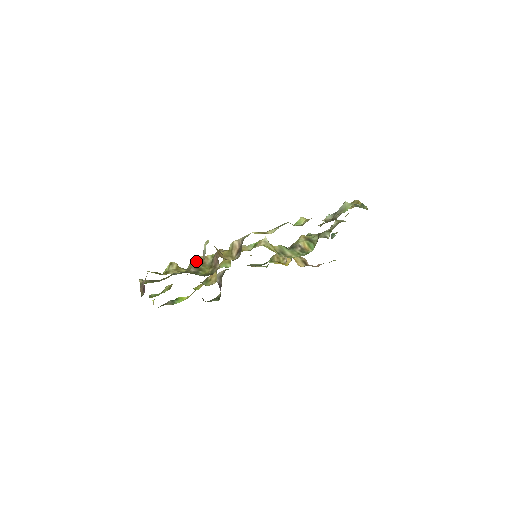
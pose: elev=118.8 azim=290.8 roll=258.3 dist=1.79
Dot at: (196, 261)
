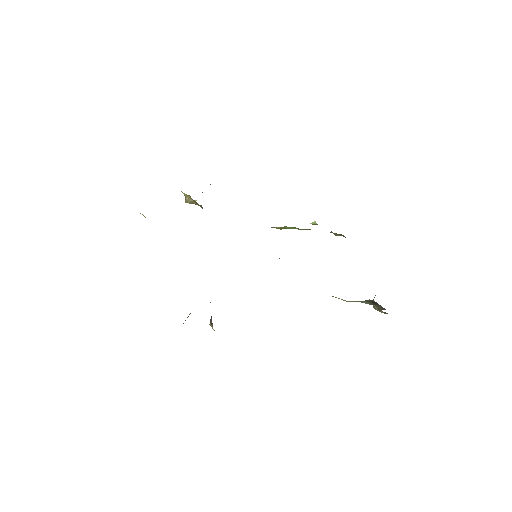
Dot at: occluded
